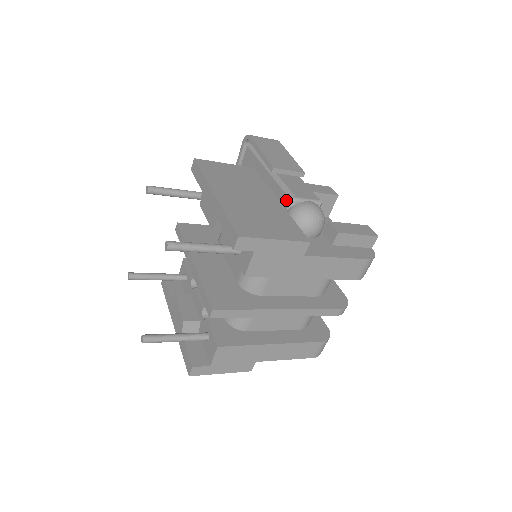
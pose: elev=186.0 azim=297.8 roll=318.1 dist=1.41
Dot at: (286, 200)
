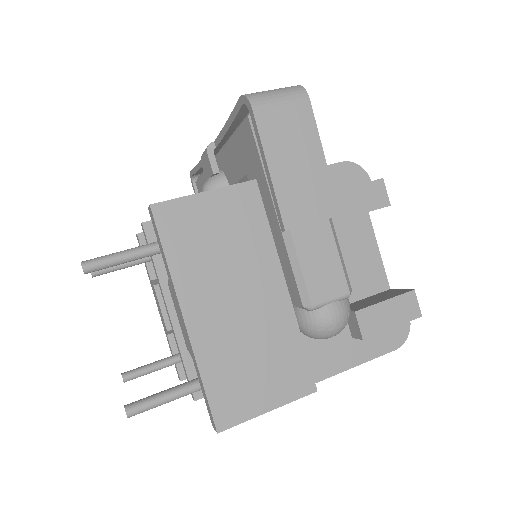
Dot at: (297, 297)
